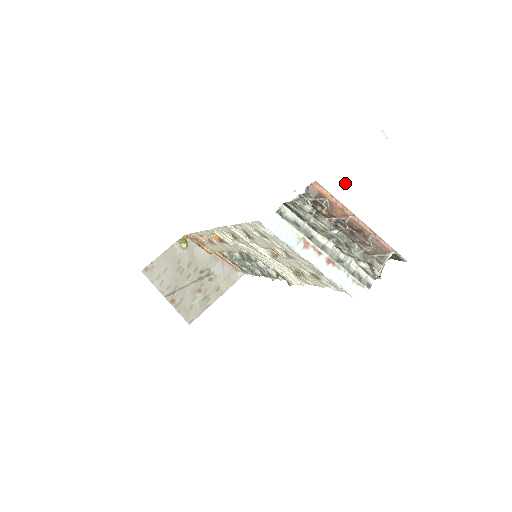
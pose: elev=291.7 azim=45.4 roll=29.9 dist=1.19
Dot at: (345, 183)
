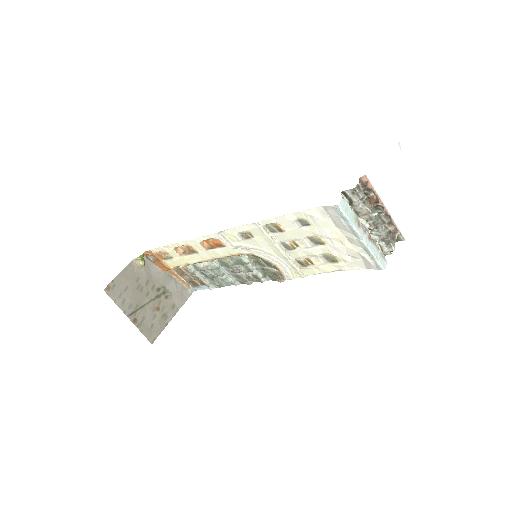
Dot at: (380, 178)
